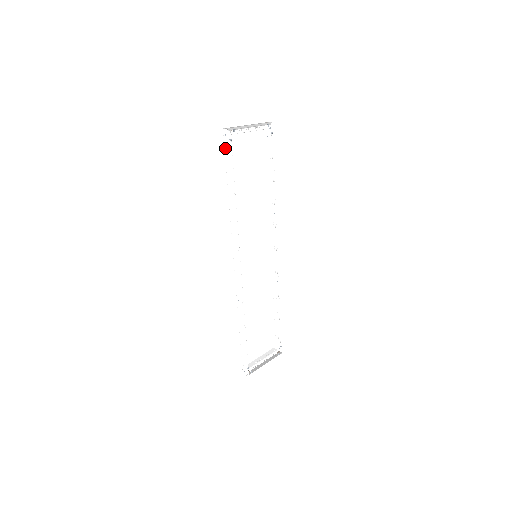
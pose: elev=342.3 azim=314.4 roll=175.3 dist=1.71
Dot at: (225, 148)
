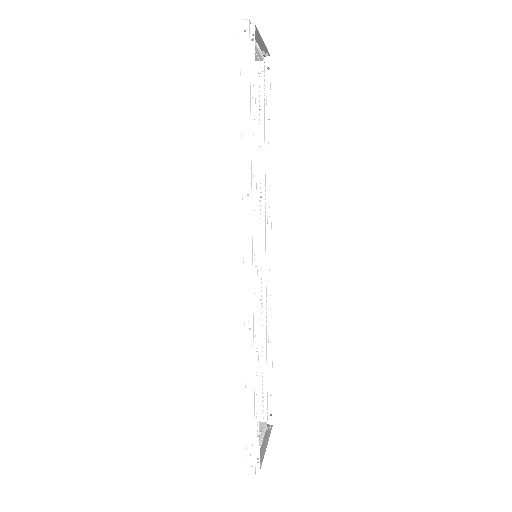
Dot at: (242, 53)
